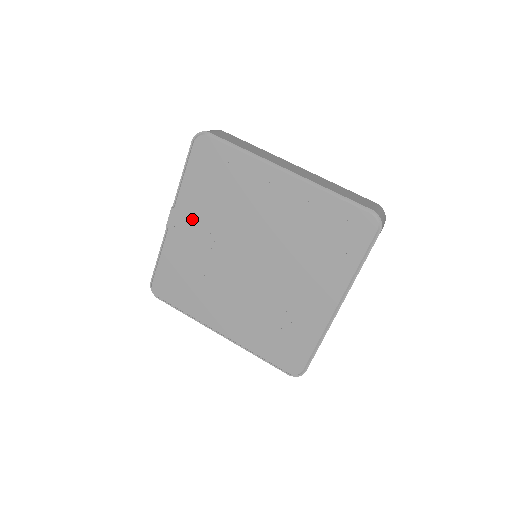
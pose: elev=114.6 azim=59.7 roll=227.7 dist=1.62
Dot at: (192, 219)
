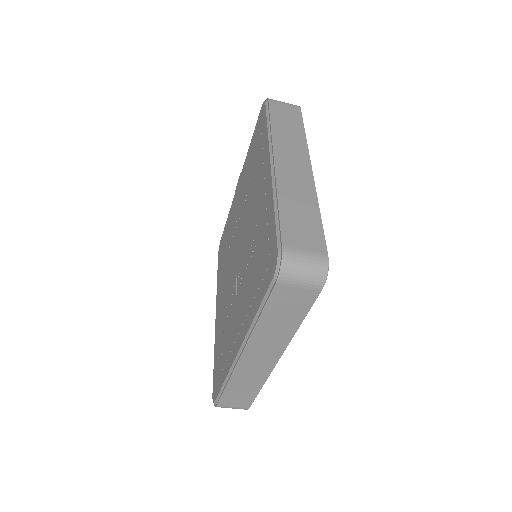
Dot at: (241, 189)
